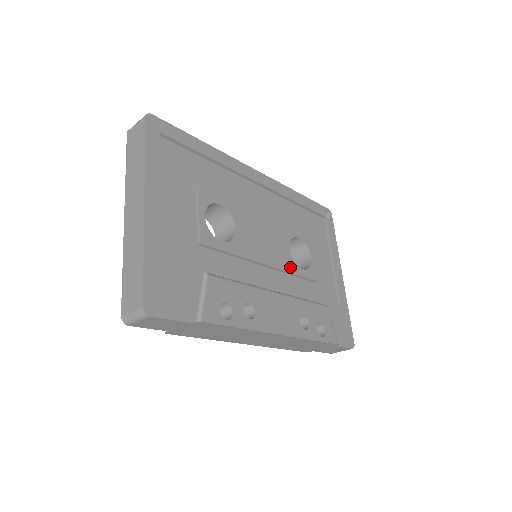
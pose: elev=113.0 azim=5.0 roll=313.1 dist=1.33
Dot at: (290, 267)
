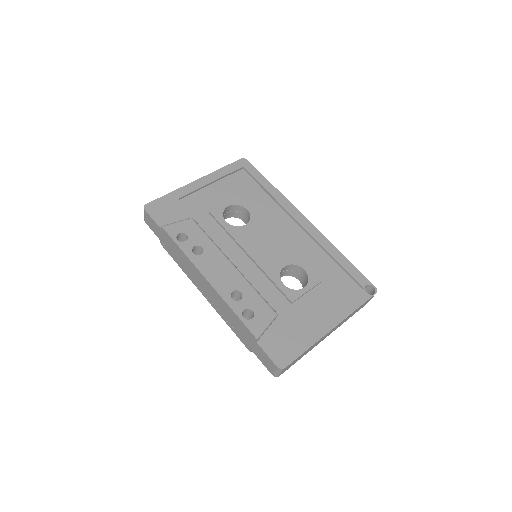
Dot at: (271, 273)
